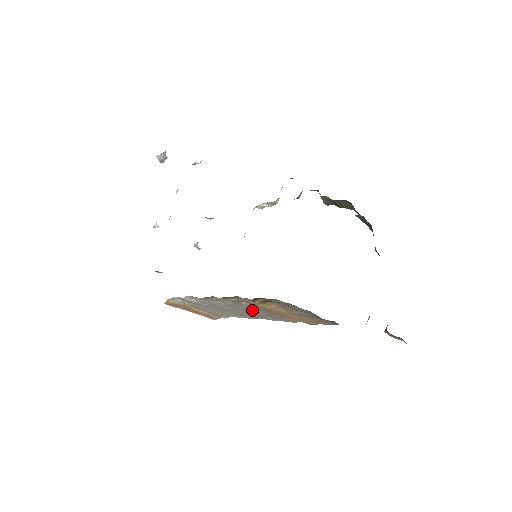
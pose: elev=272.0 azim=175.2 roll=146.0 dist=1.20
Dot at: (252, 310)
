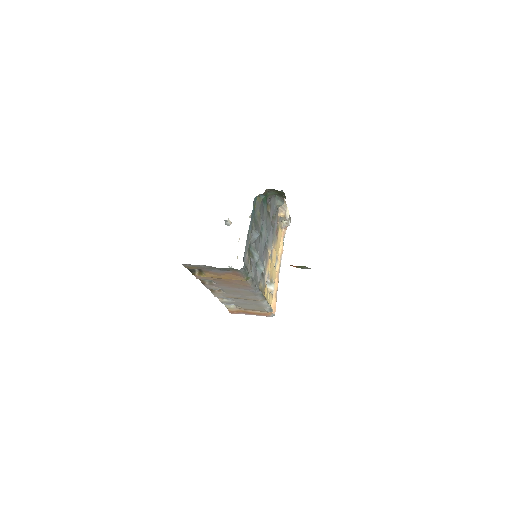
Dot at: (230, 288)
